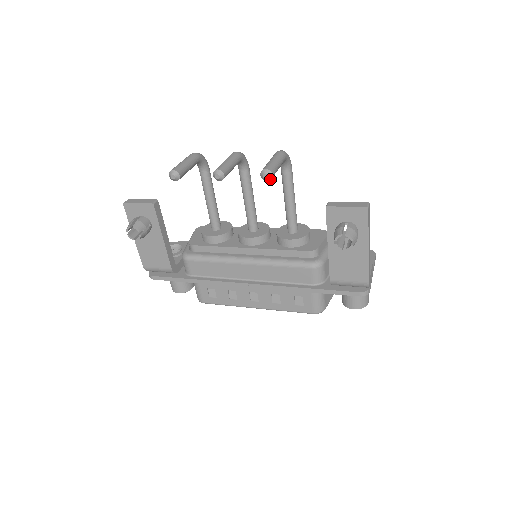
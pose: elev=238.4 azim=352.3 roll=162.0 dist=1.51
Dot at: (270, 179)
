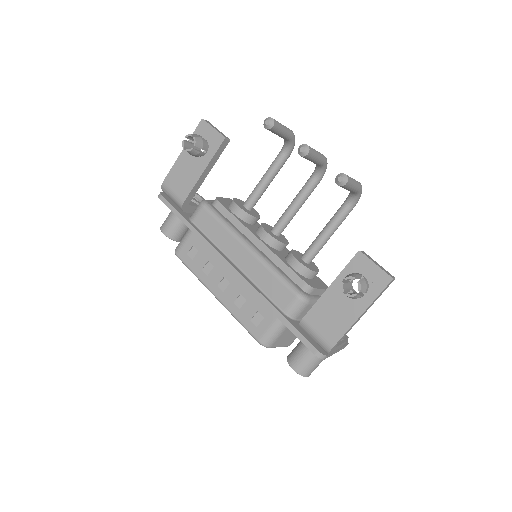
Dot at: (341, 185)
